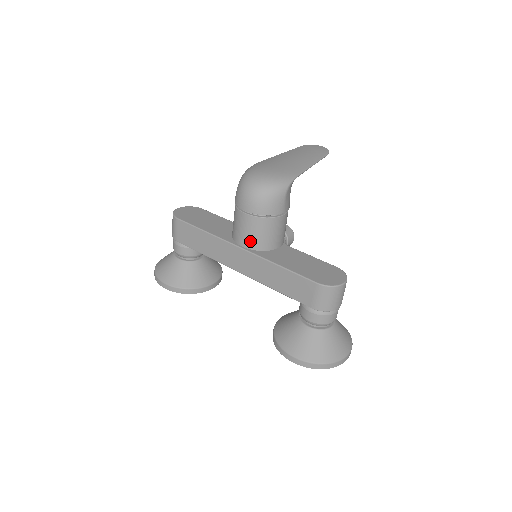
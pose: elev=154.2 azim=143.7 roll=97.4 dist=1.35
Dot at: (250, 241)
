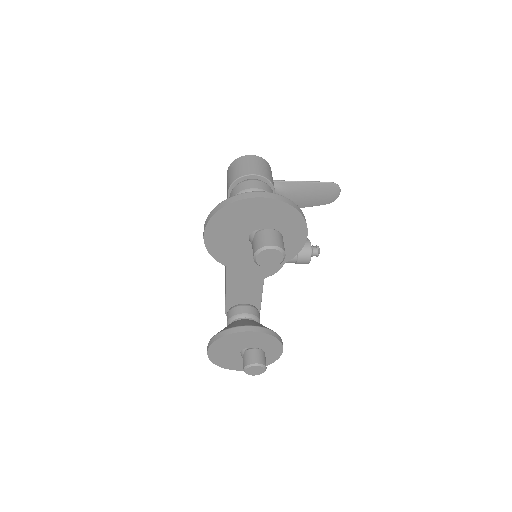
Dot at: occluded
